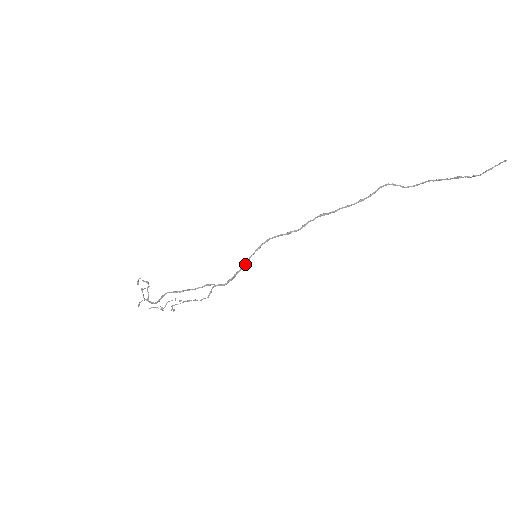
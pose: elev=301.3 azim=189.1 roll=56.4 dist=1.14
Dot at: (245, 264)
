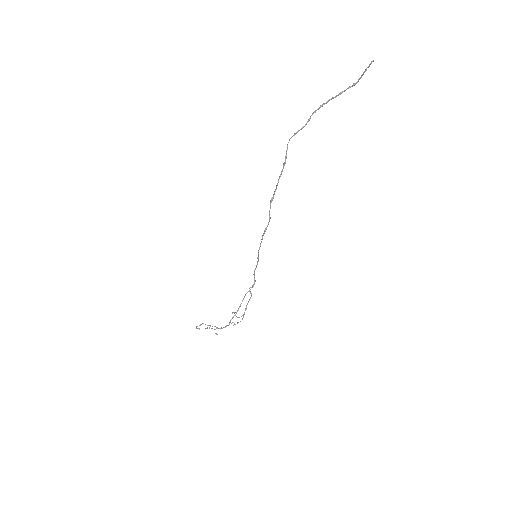
Dot at: occluded
